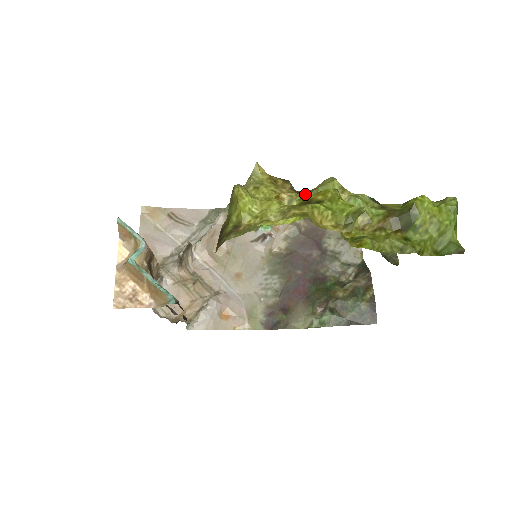
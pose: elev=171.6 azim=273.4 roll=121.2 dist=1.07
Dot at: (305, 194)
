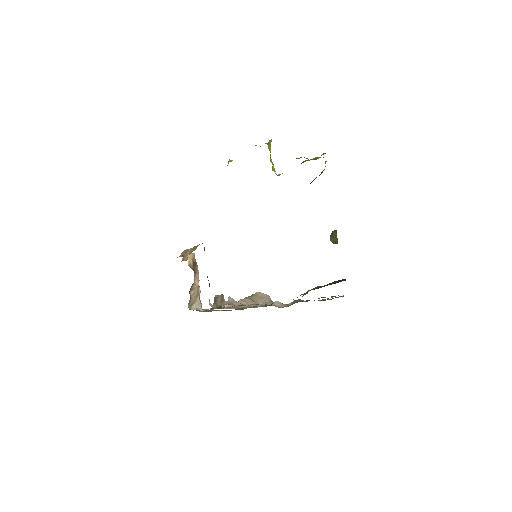
Dot at: occluded
